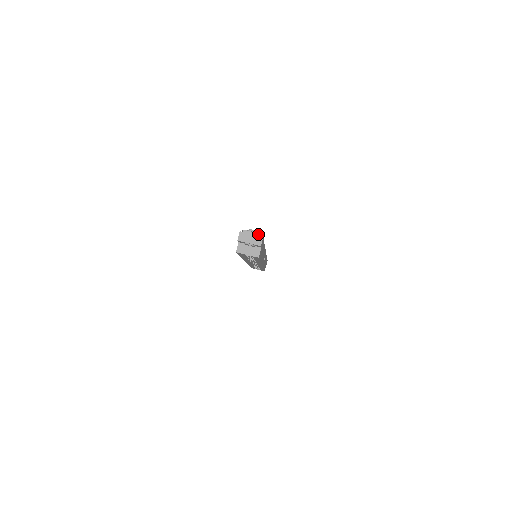
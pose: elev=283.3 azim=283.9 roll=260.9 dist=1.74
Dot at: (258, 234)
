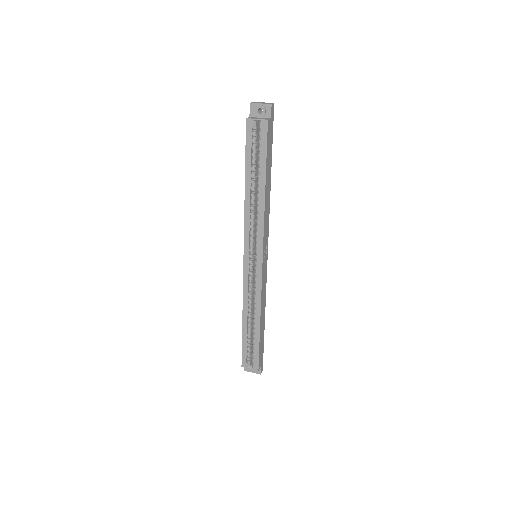
Dot at: (269, 103)
